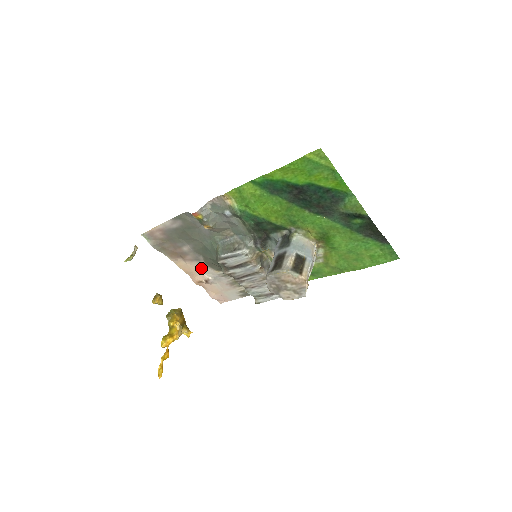
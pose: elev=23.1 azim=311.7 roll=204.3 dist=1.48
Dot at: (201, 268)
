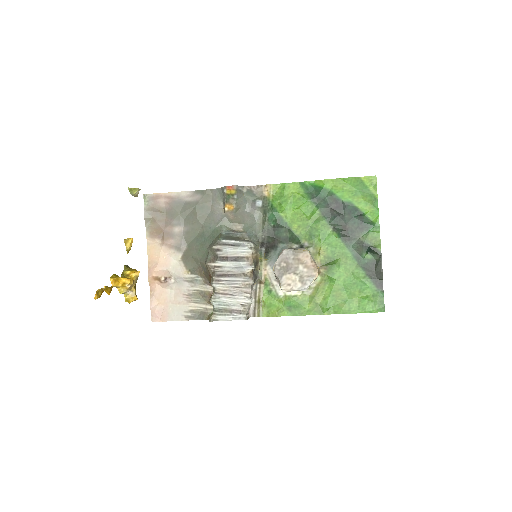
Dot at: (172, 262)
